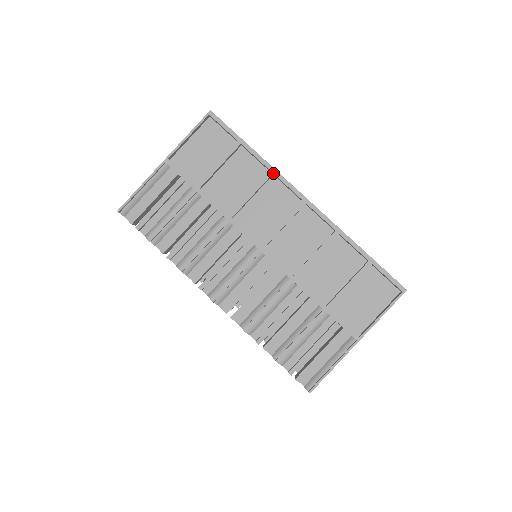
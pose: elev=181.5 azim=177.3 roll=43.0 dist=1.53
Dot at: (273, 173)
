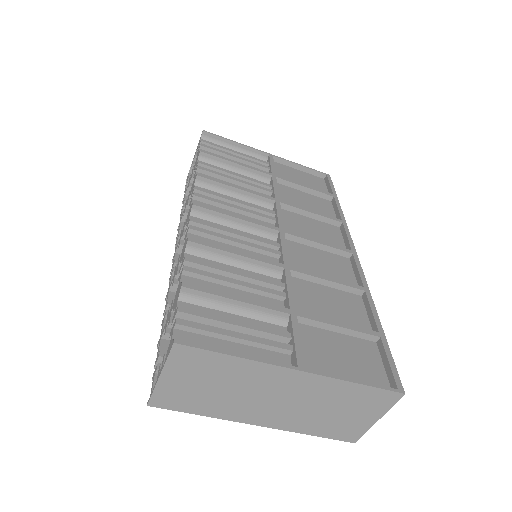
Dot at: (343, 222)
